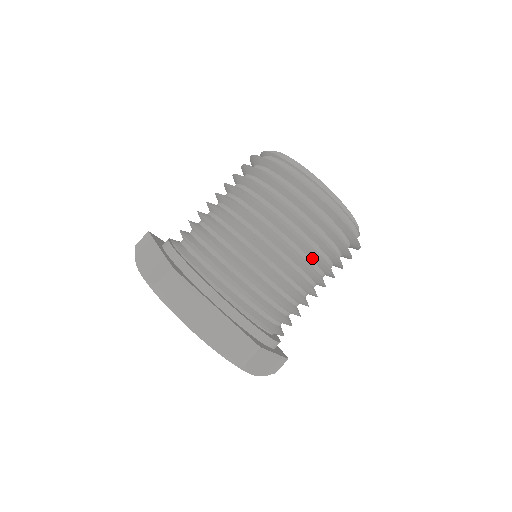
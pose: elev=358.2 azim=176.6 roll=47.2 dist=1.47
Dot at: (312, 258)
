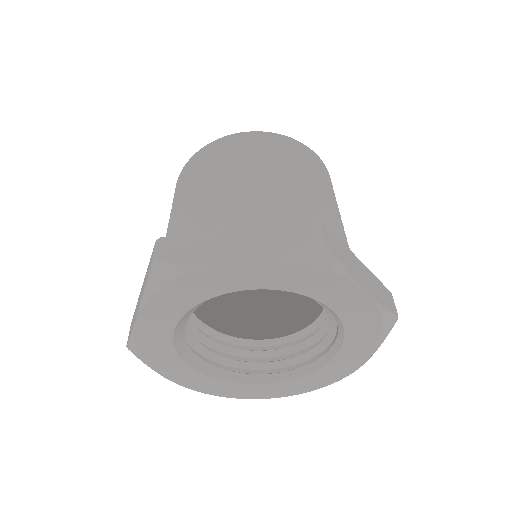
Dot at: occluded
